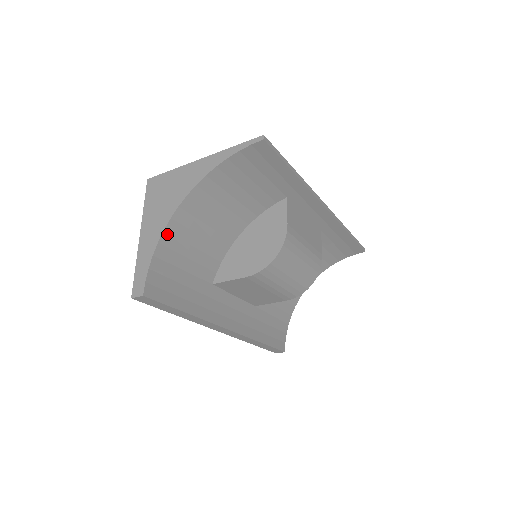
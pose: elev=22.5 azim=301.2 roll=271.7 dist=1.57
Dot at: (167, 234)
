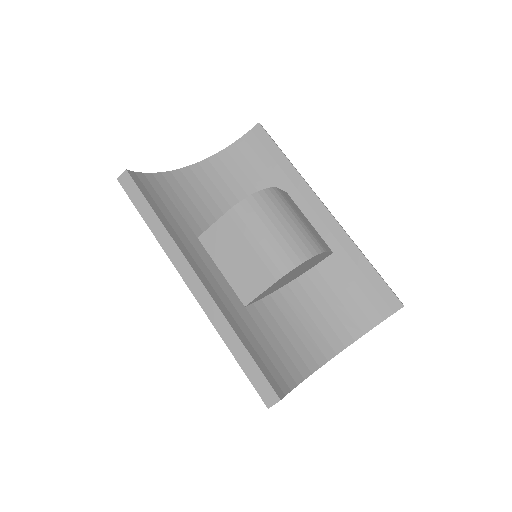
Dot at: (171, 175)
